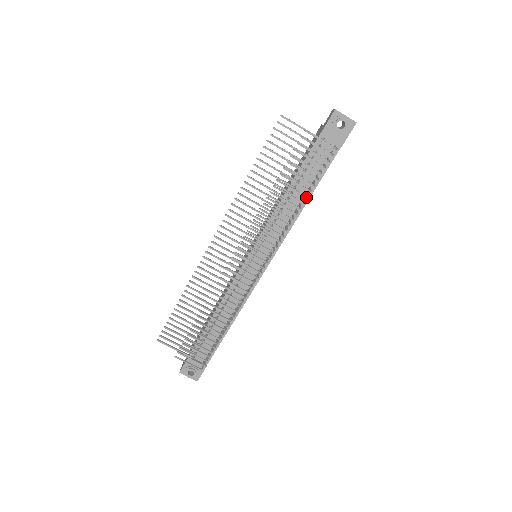
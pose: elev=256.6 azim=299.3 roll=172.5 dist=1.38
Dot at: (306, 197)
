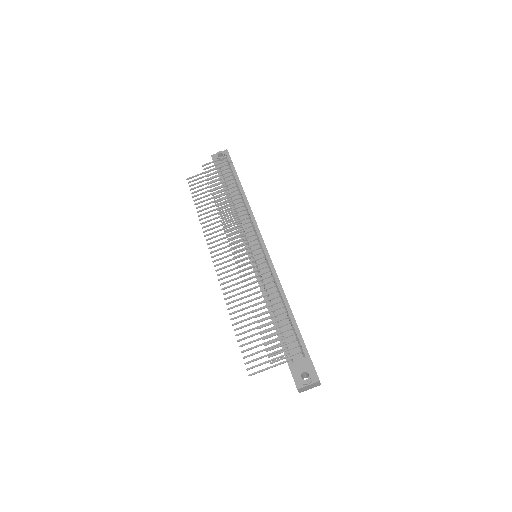
Dot at: (237, 186)
